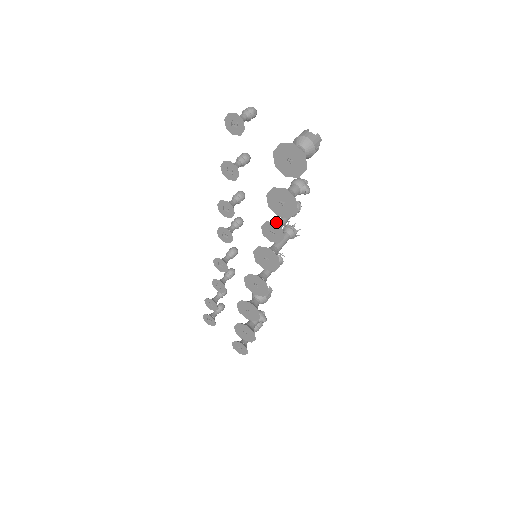
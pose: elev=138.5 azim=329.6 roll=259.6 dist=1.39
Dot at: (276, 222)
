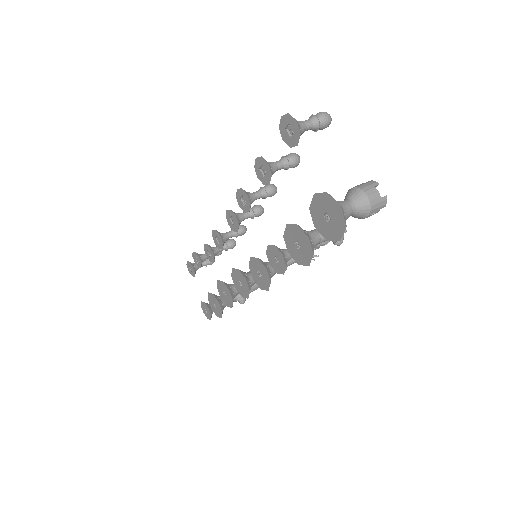
Dot at: occluded
